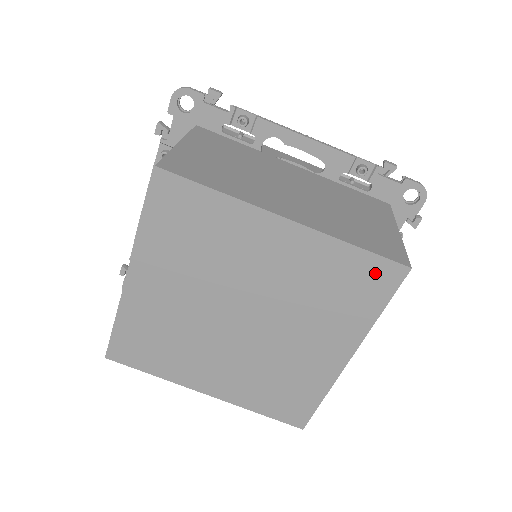
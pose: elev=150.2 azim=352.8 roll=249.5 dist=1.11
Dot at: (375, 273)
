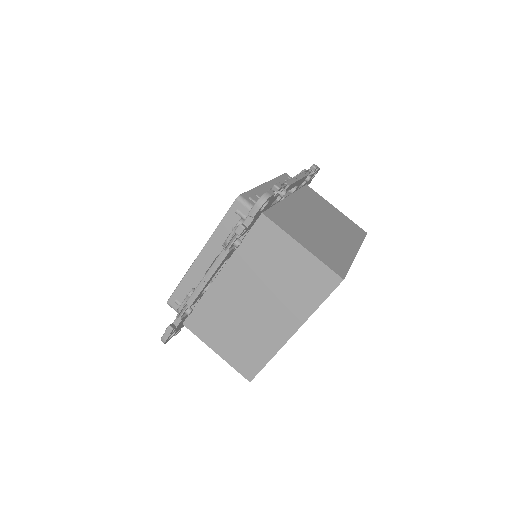
Dot at: occluded
